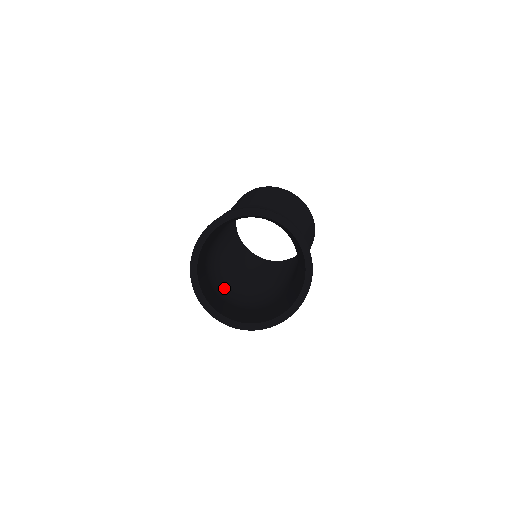
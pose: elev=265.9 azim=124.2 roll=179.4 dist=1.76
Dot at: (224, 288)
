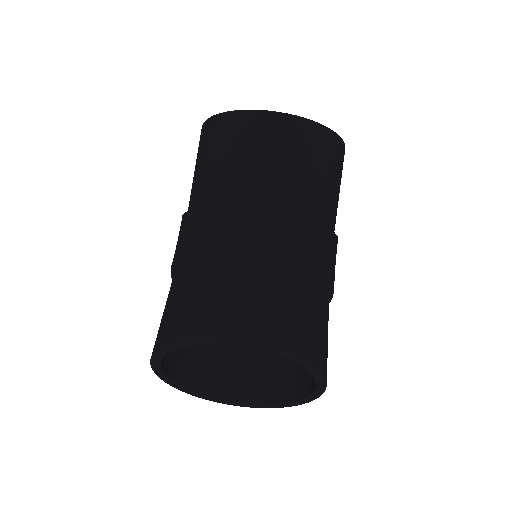
Dot at: occluded
